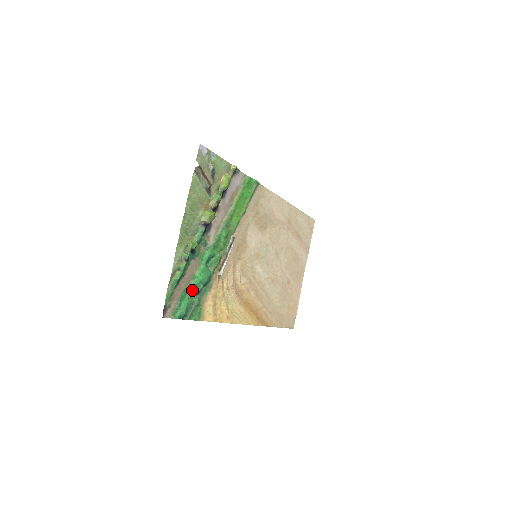
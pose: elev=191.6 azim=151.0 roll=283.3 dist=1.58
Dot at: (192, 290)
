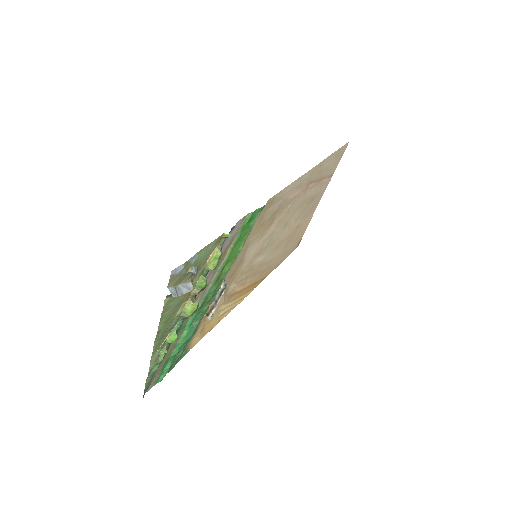
Dot at: occluded
